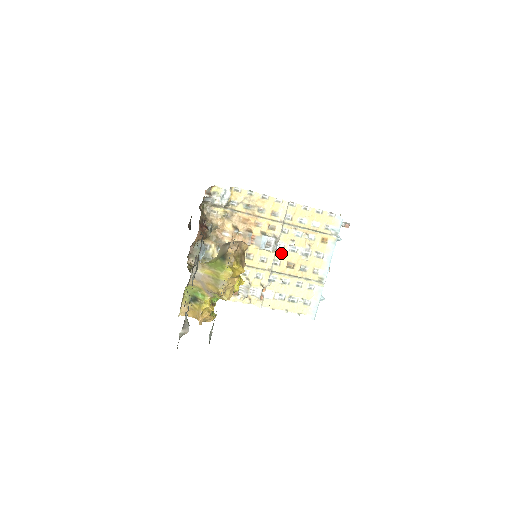
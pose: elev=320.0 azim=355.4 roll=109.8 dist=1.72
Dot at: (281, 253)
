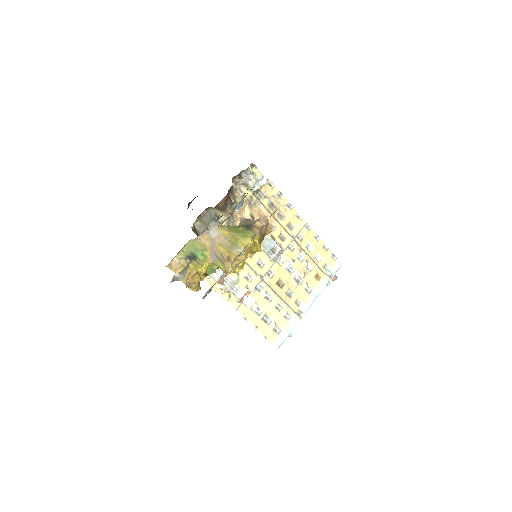
Dot at: (278, 266)
